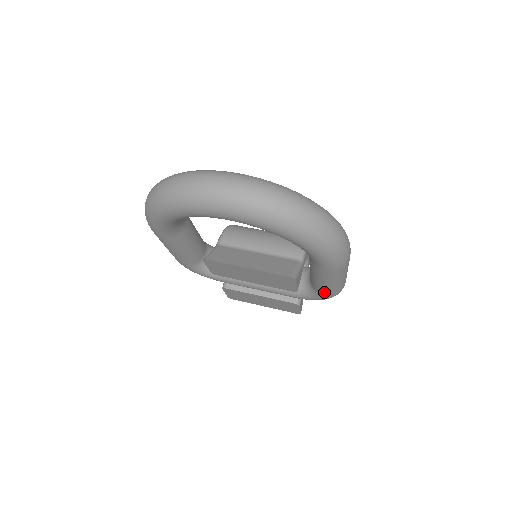
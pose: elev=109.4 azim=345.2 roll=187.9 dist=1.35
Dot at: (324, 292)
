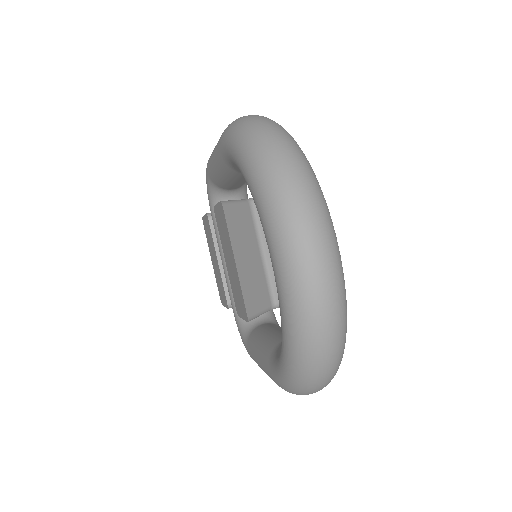
Dot at: (250, 351)
